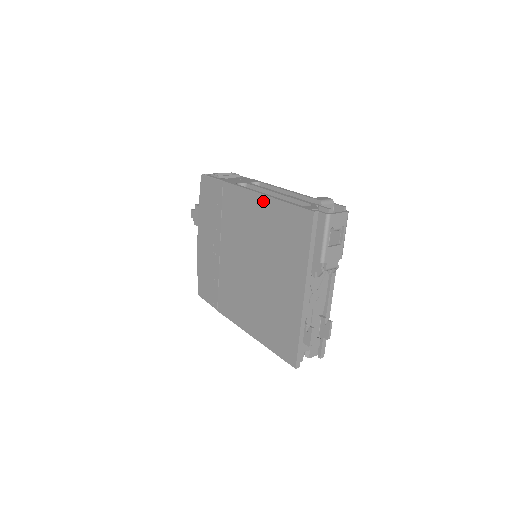
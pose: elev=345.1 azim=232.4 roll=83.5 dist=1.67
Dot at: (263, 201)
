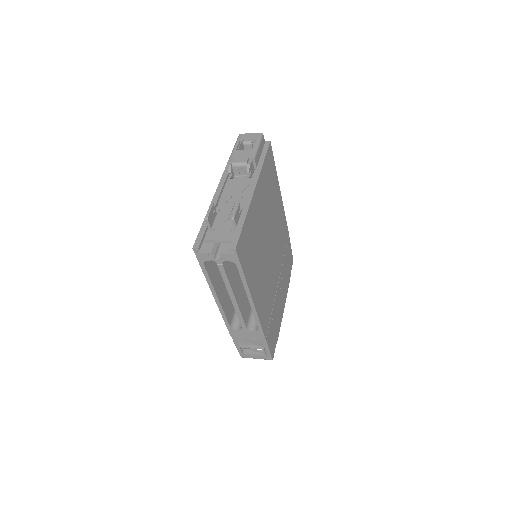
Dot at: occluded
